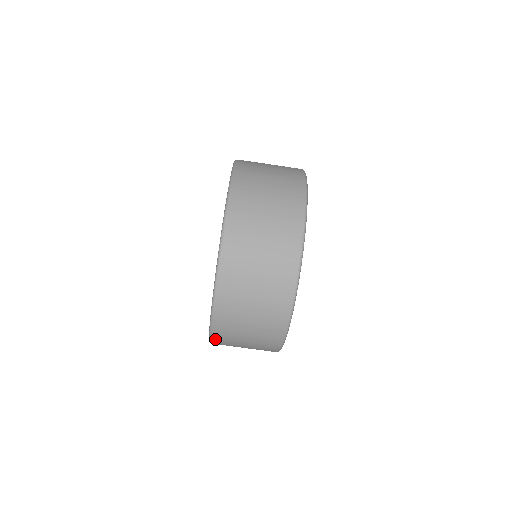
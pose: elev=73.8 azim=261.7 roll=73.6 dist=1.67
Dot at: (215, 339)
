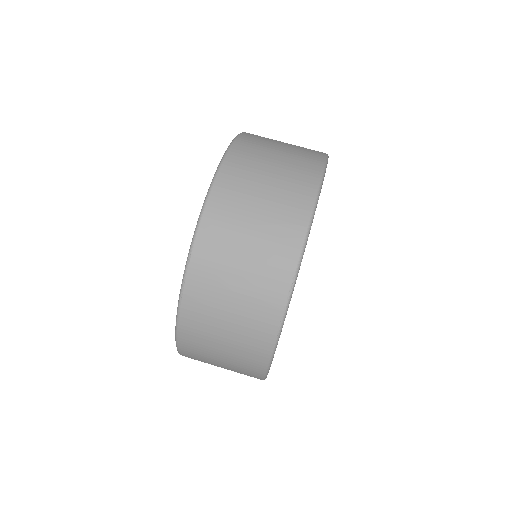
Dot at: occluded
